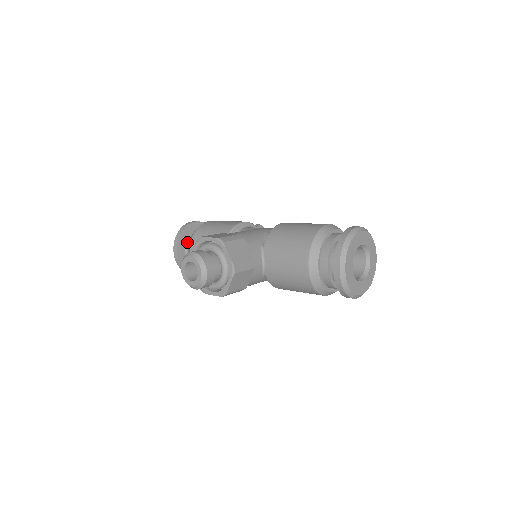
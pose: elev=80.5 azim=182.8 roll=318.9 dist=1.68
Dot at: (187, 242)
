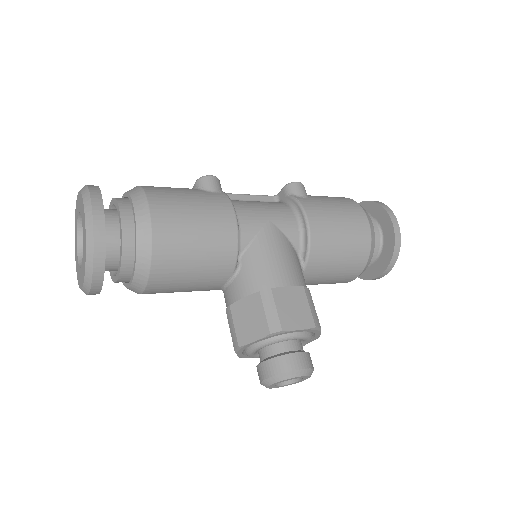
Dot at: occluded
